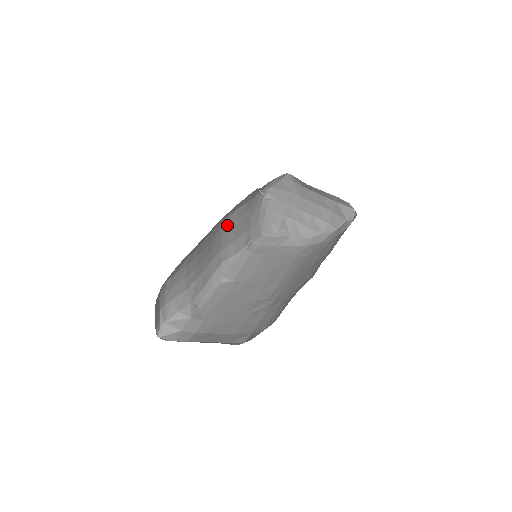
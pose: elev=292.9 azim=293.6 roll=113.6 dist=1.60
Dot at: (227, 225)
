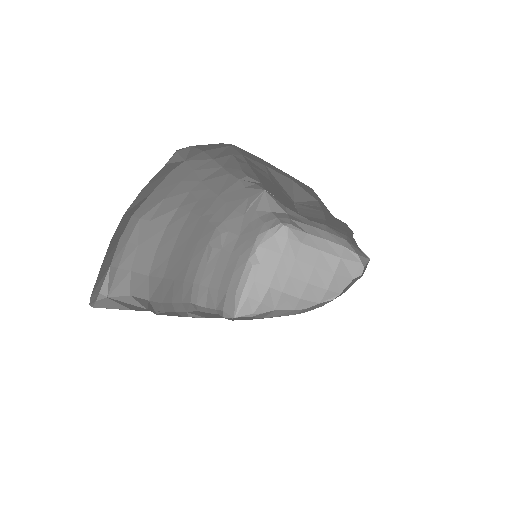
Dot at: (211, 247)
